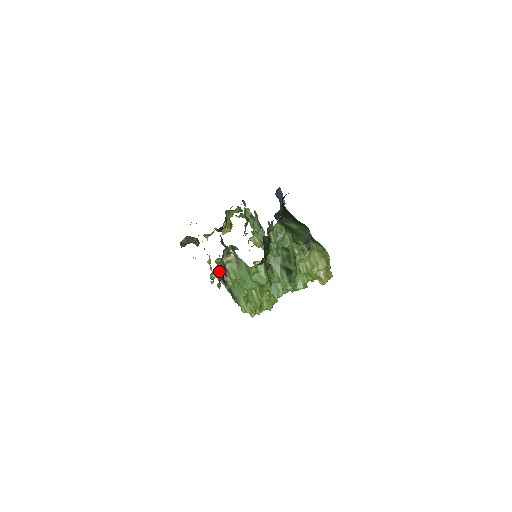
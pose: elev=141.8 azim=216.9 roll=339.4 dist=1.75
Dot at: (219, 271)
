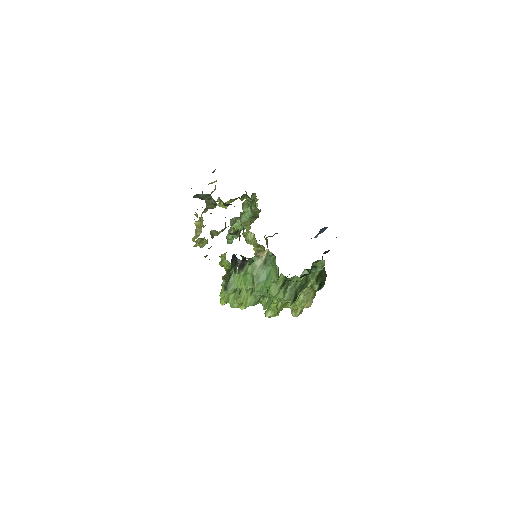
Dot at: (250, 261)
